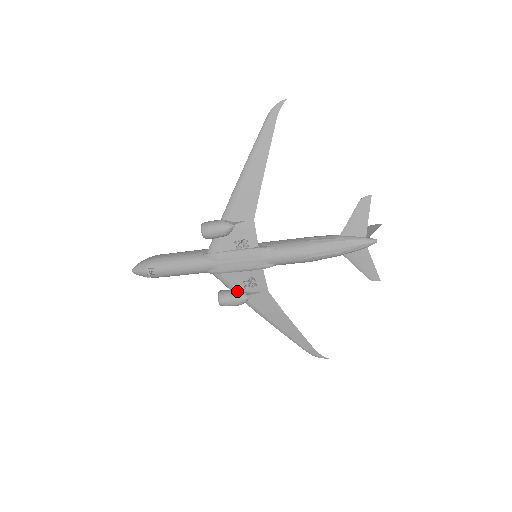
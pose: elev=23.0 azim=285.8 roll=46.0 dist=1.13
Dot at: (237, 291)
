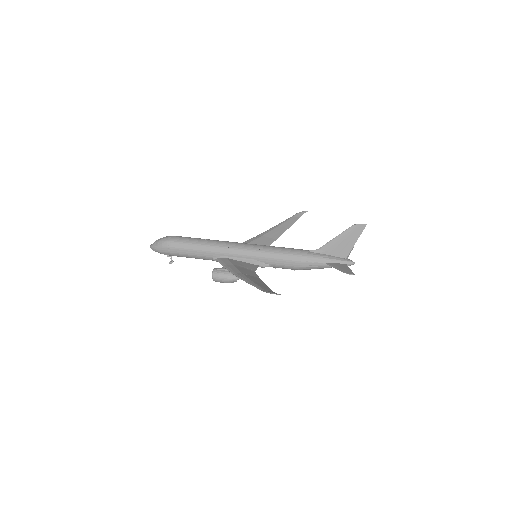
Dot at: occluded
